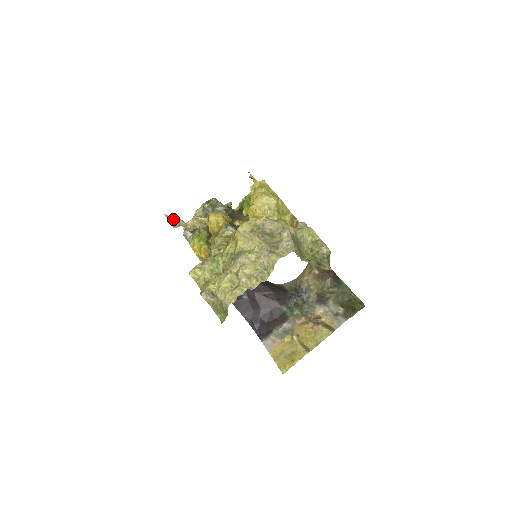
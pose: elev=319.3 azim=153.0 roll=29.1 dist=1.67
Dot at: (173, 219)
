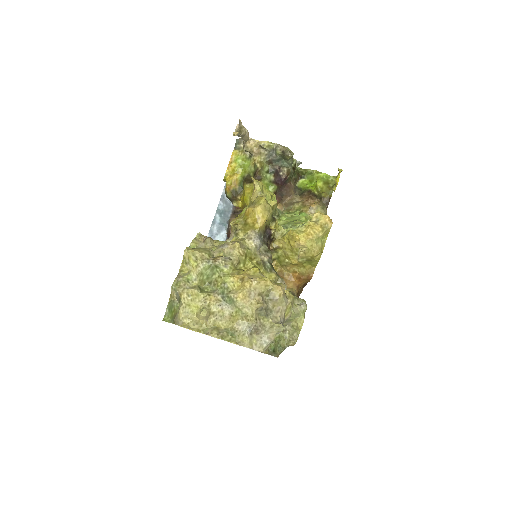
Dot at: (242, 128)
